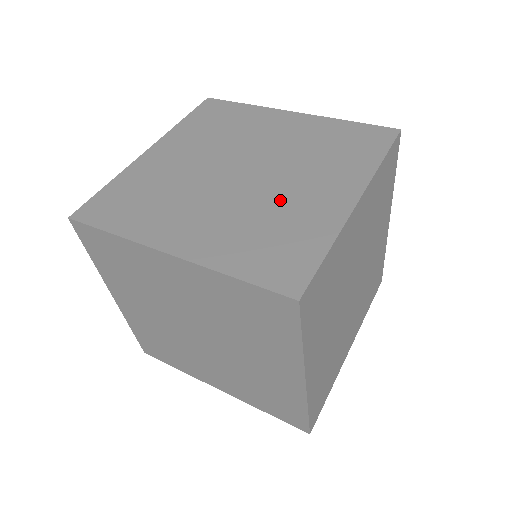
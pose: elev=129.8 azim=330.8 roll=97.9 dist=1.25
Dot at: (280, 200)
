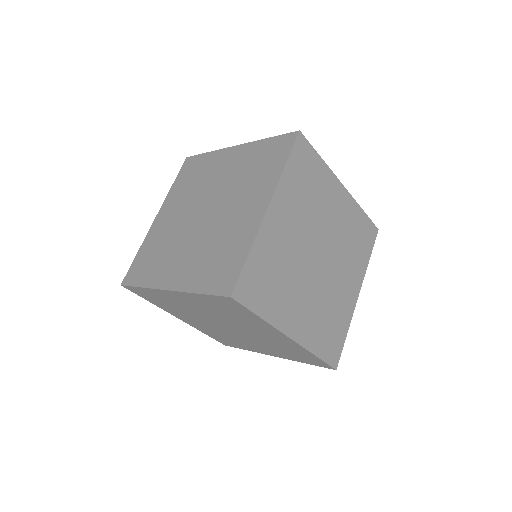
Dot at: (334, 291)
